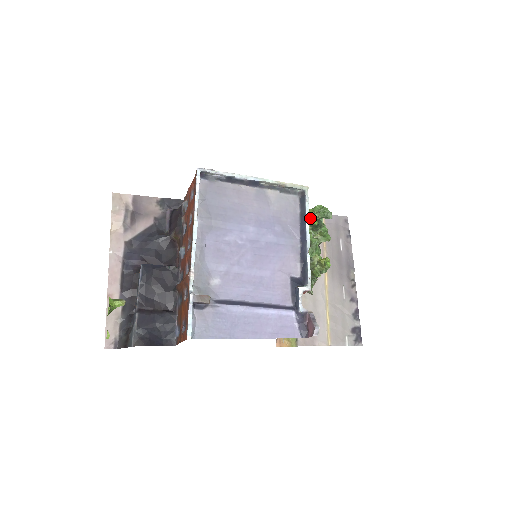
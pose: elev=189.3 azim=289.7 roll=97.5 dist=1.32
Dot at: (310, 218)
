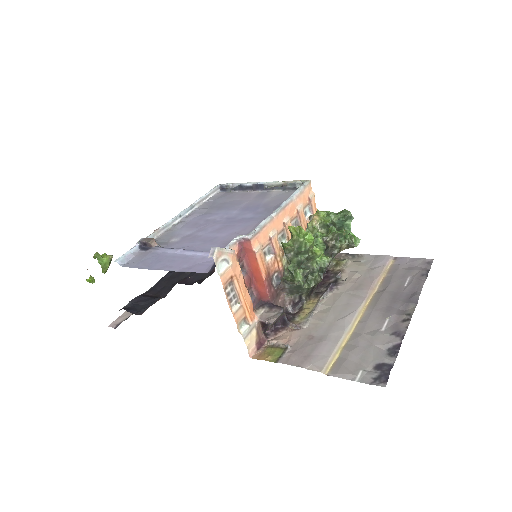
Dot at: (320, 217)
